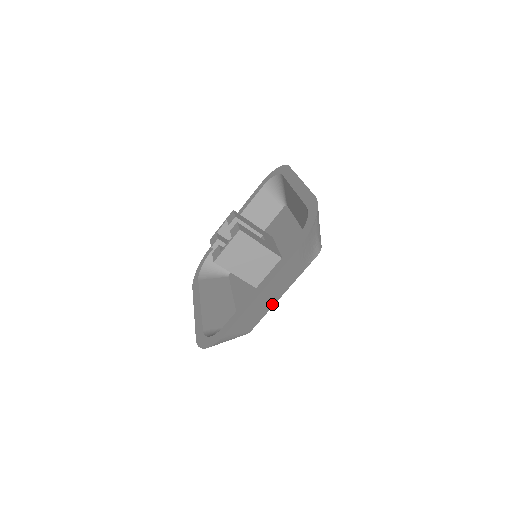
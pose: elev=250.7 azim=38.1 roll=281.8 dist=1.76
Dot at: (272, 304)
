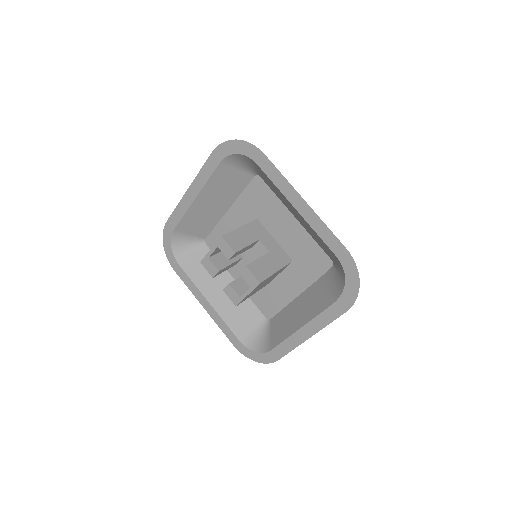
Dot at: occluded
